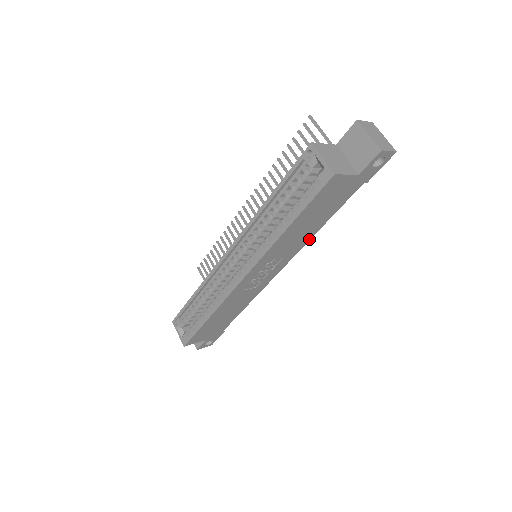
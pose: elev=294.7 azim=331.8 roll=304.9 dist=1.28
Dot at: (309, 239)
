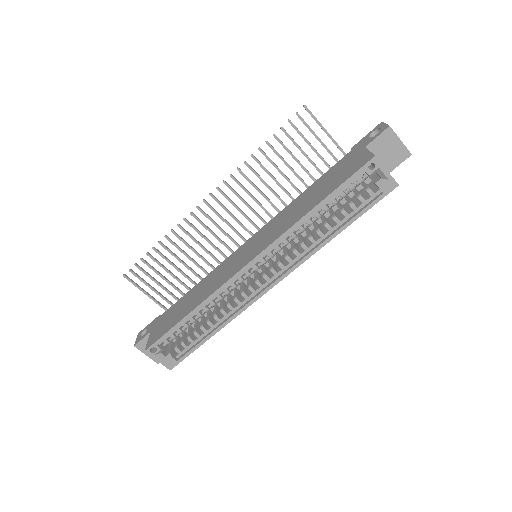
Dot at: occluded
